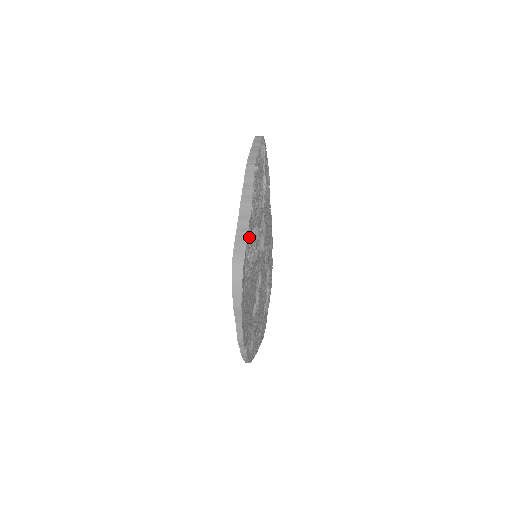
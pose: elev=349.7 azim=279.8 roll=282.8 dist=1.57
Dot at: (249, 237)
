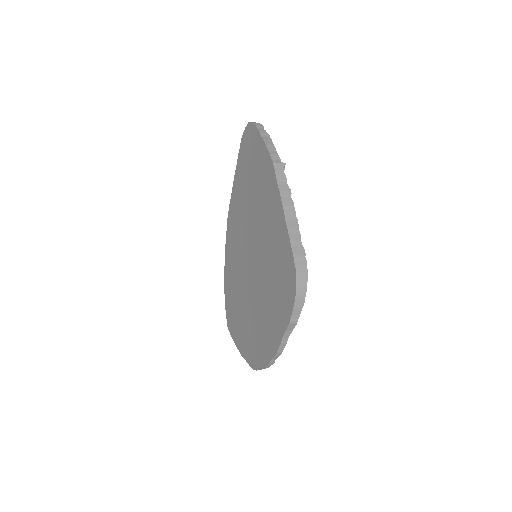
Dot at: occluded
